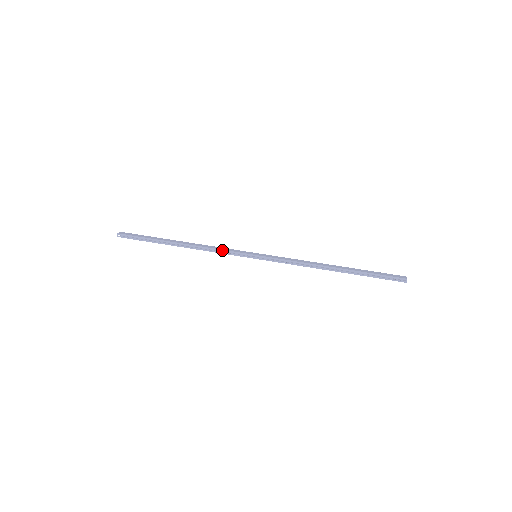
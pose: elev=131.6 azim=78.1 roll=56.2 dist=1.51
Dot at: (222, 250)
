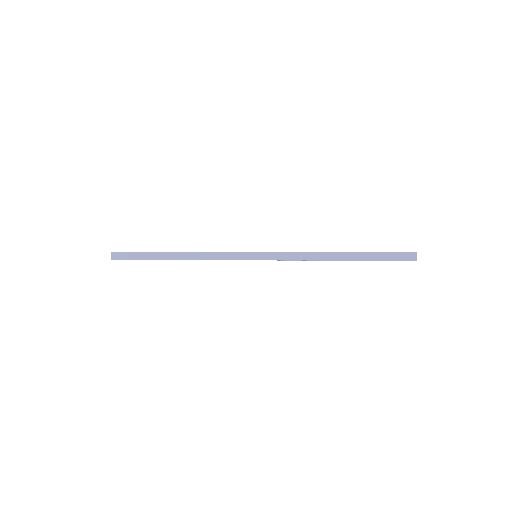
Dot at: (221, 252)
